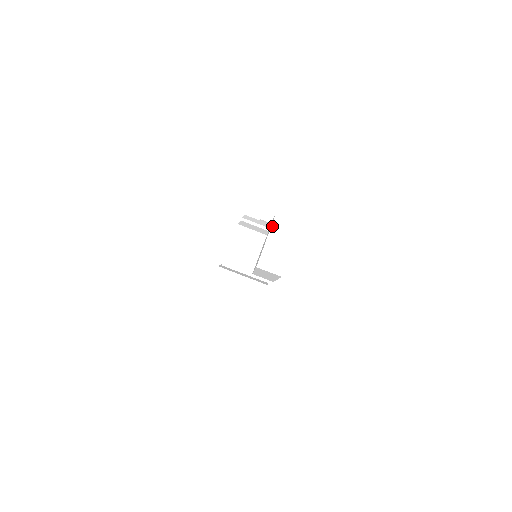
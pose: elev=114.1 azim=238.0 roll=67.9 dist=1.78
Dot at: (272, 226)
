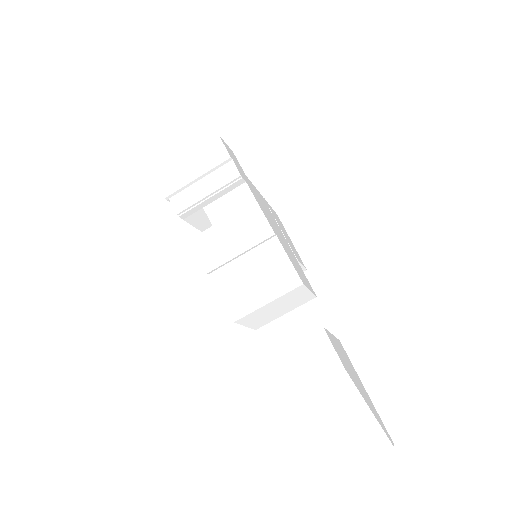
Dot at: (332, 413)
